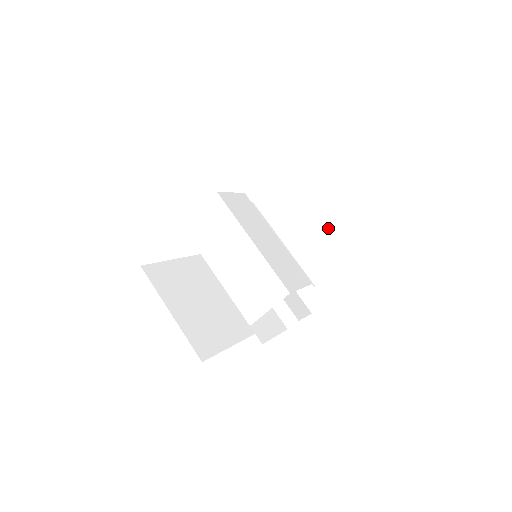
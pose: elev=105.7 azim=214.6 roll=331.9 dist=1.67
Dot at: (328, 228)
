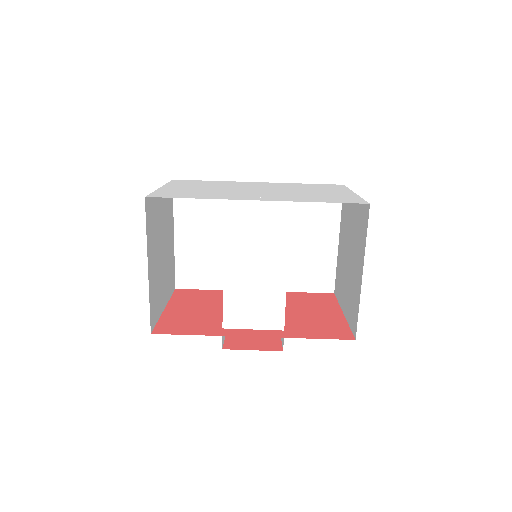
Dot at: (313, 258)
